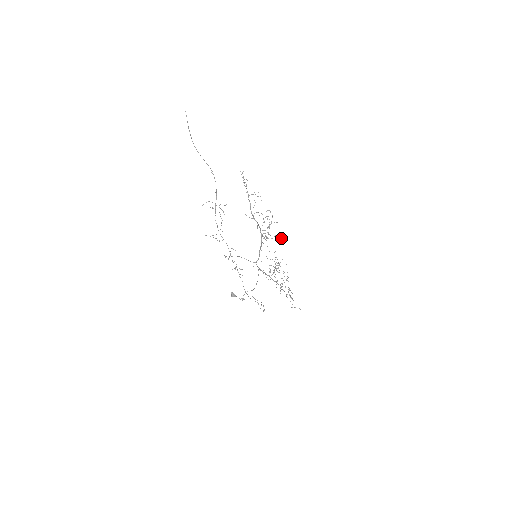
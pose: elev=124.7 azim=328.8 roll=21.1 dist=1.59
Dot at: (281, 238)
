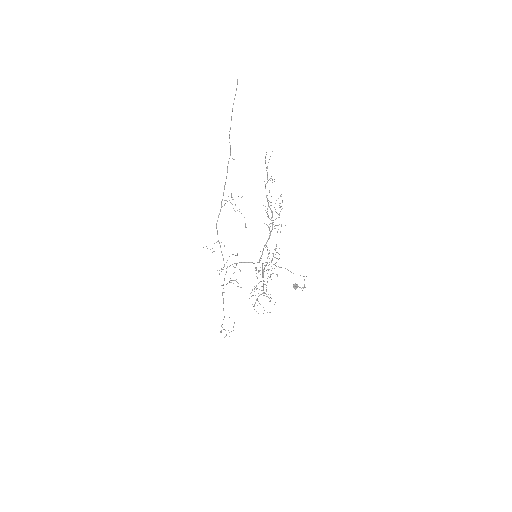
Dot at: occluded
